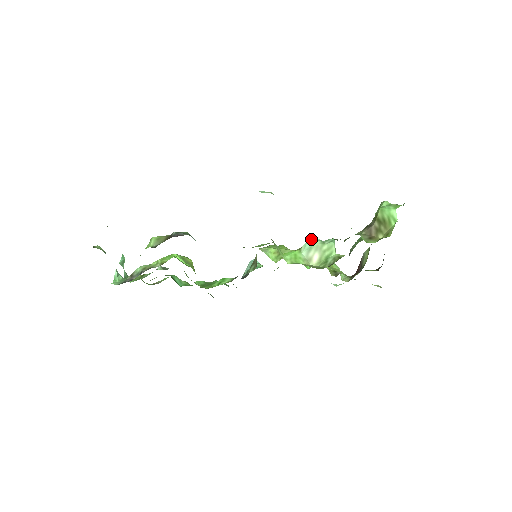
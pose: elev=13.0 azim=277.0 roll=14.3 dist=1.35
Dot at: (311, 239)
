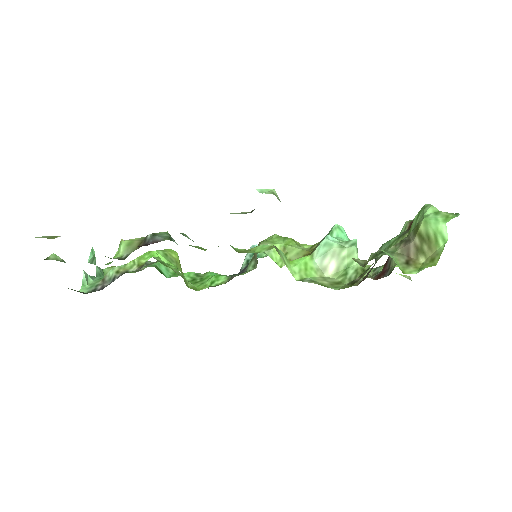
Dot at: (326, 241)
